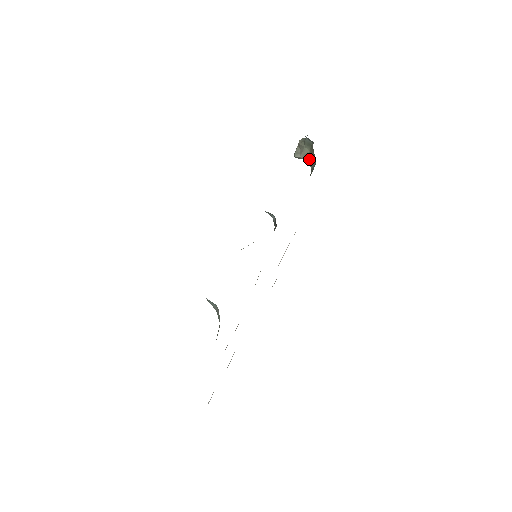
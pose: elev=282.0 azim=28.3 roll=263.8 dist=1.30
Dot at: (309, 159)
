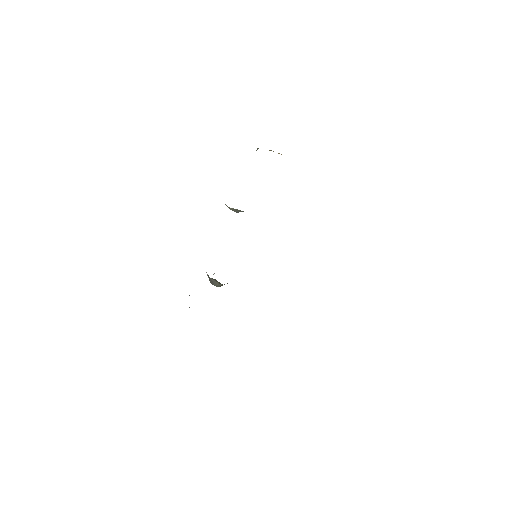
Dot at: occluded
